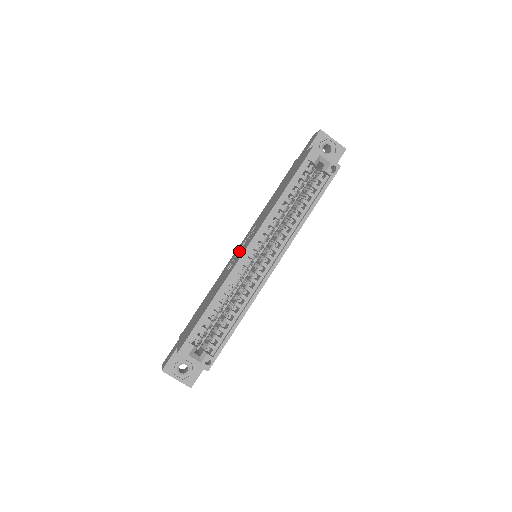
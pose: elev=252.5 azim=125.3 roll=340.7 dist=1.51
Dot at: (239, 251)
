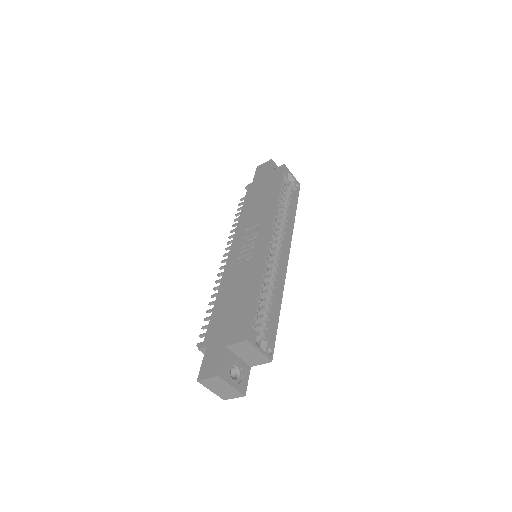
Dot at: (246, 248)
